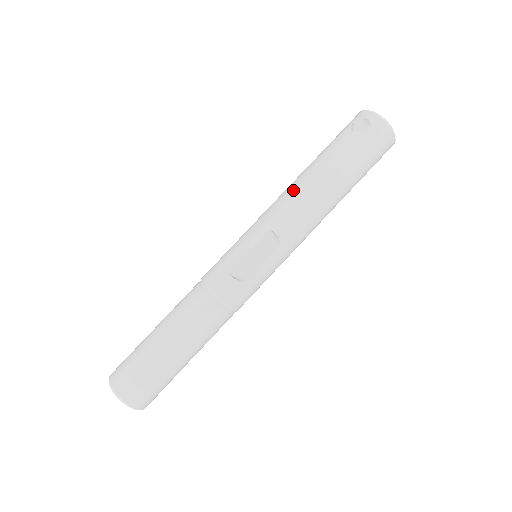
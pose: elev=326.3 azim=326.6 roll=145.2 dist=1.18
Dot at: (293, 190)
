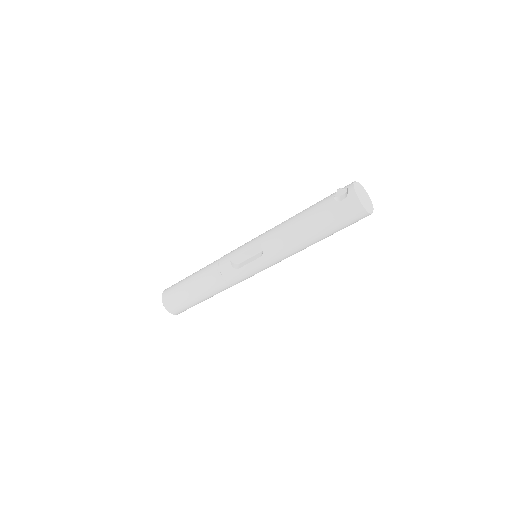
Dot at: (284, 223)
